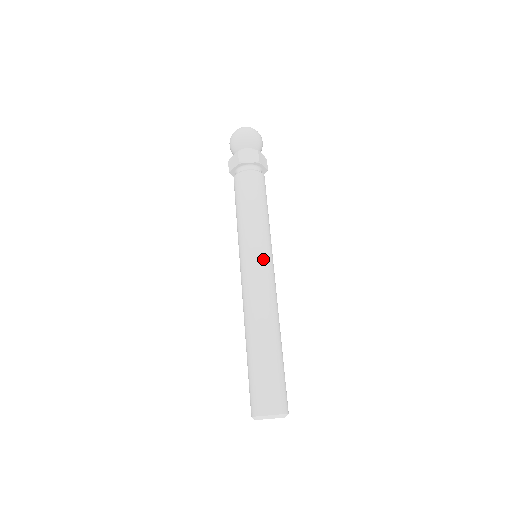
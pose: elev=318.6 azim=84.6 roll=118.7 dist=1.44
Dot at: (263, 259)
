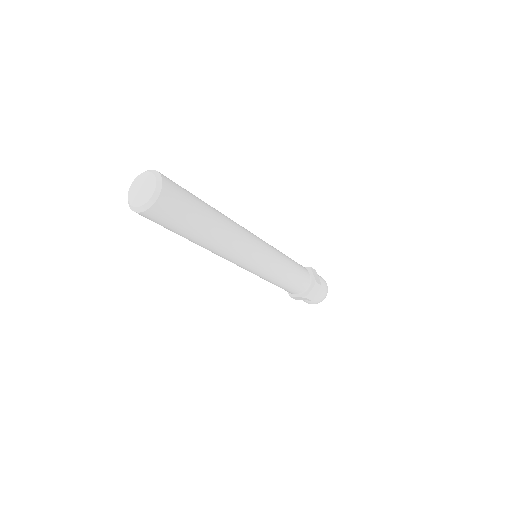
Dot at: occluded
